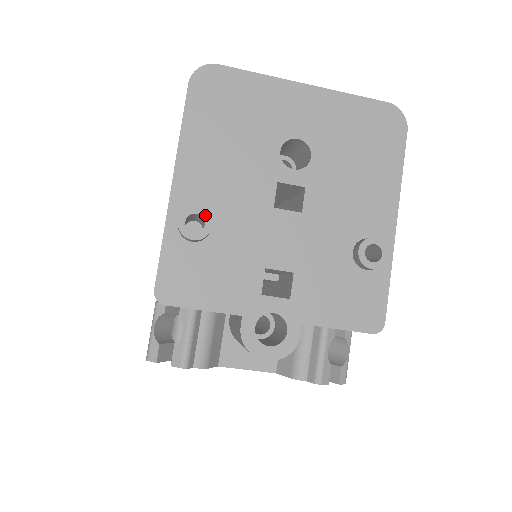
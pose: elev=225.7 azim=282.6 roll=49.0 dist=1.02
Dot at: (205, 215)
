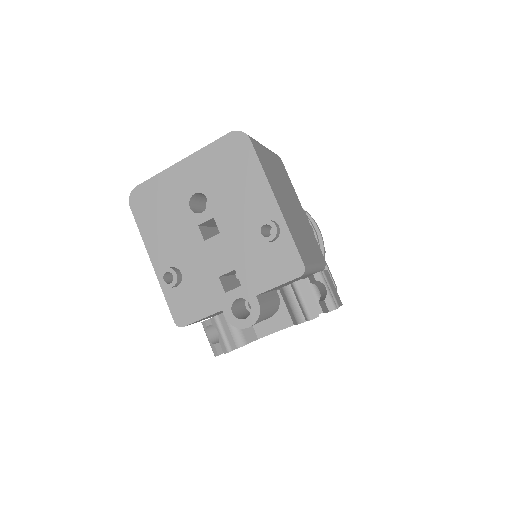
Dot at: (170, 271)
